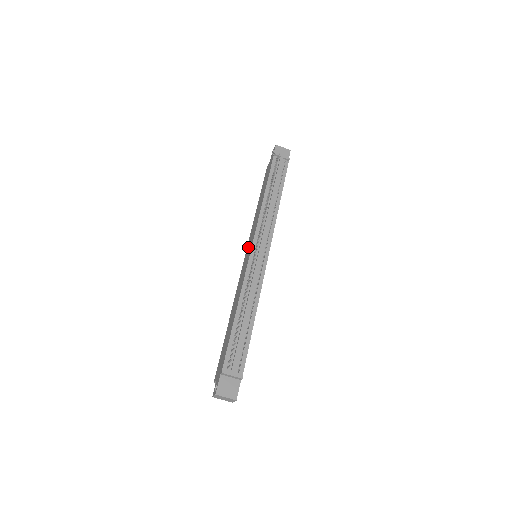
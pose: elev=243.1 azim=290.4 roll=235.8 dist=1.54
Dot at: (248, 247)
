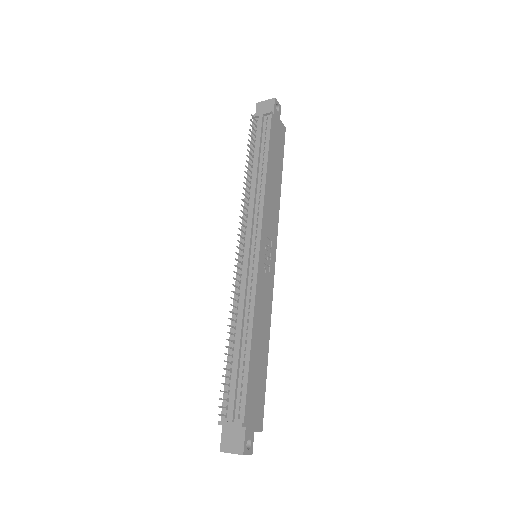
Dot at: occluded
